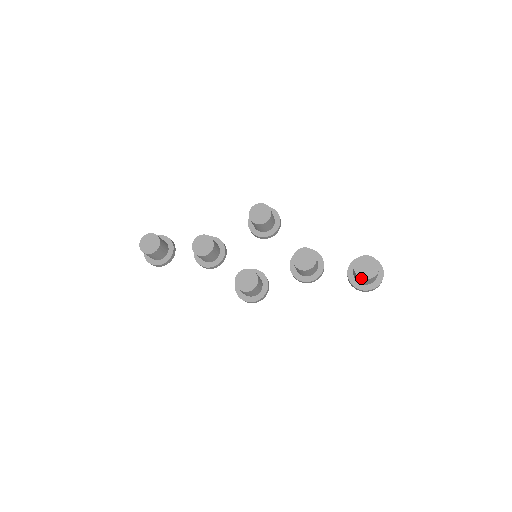
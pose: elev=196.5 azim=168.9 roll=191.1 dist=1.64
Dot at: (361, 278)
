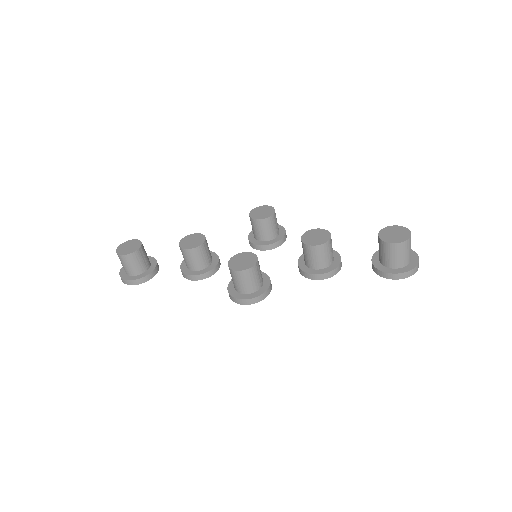
Dot at: (390, 244)
